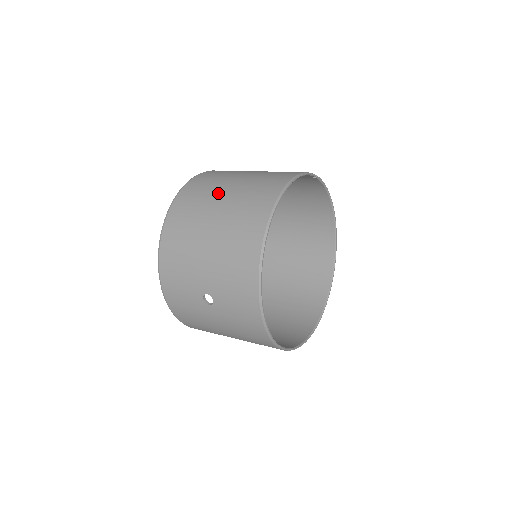
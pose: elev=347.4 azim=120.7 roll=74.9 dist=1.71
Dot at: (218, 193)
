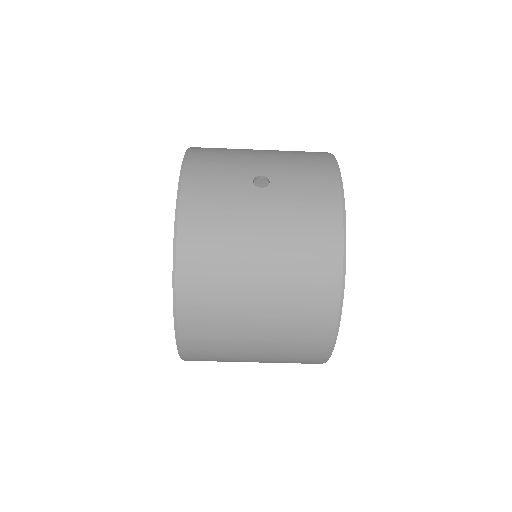
Dot at: occluded
